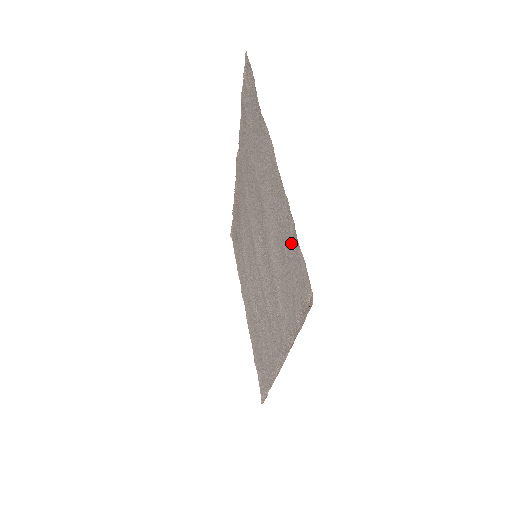
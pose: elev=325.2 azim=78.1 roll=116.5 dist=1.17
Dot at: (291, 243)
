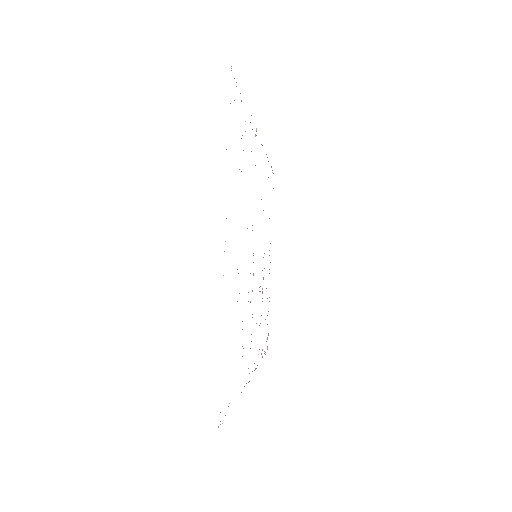
Dot at: occluded
